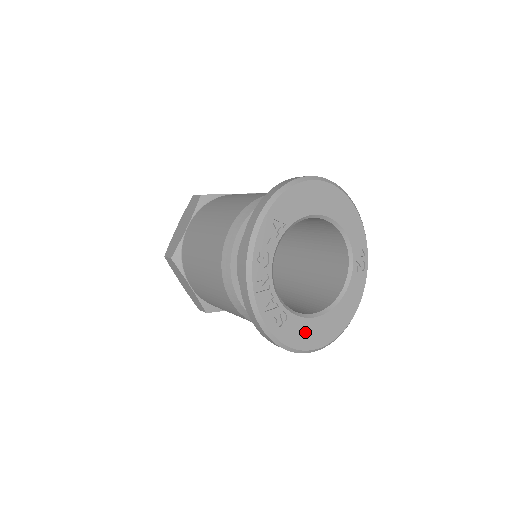
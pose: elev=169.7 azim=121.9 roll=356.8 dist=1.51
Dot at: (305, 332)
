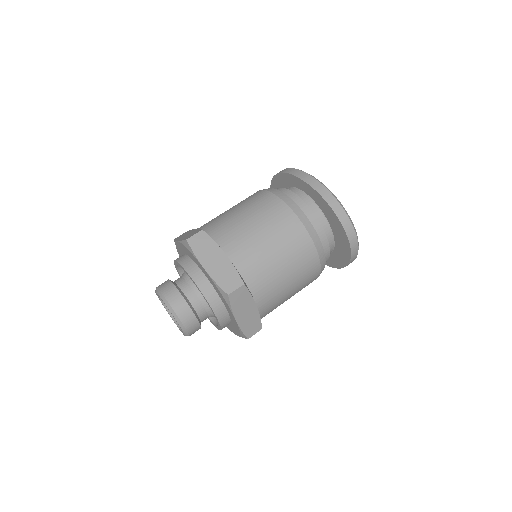
Dot at: occluded
